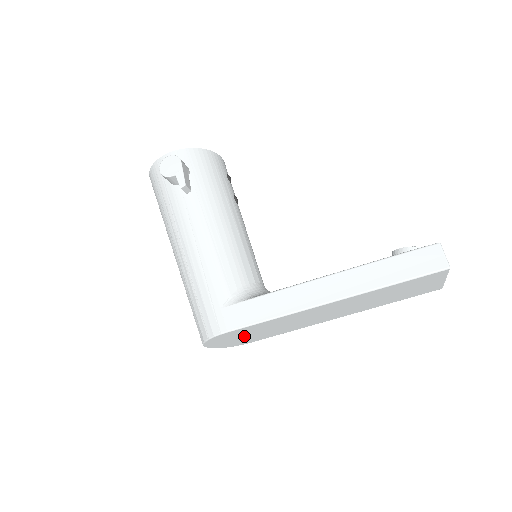
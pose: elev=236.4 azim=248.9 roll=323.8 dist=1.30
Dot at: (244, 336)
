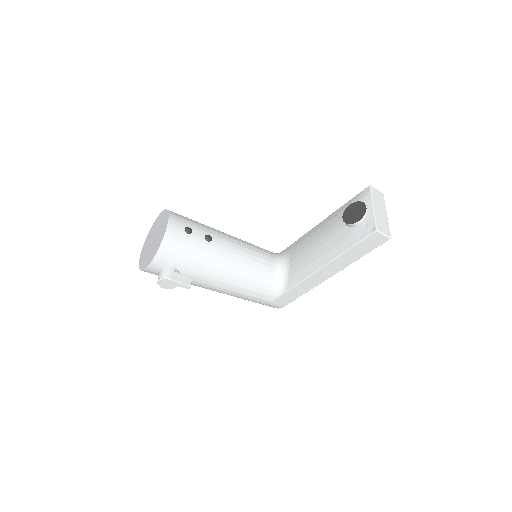
Dot at: occluded
